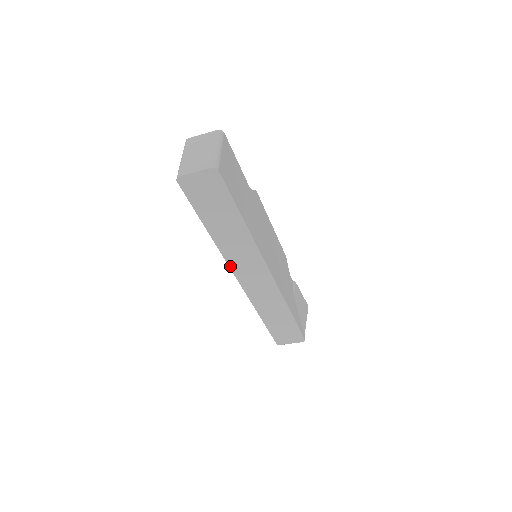
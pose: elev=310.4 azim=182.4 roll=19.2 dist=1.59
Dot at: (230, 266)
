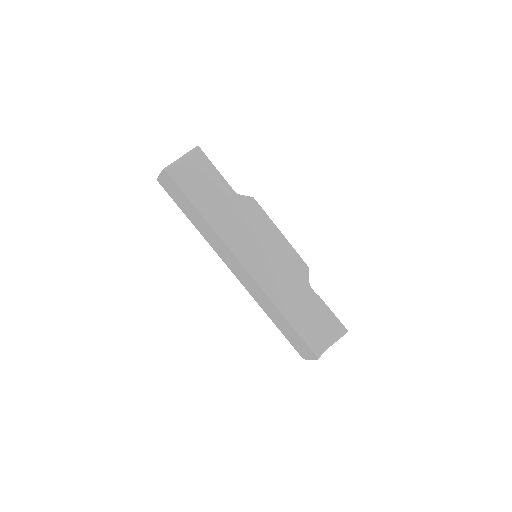
Dot at: (221, 257)
